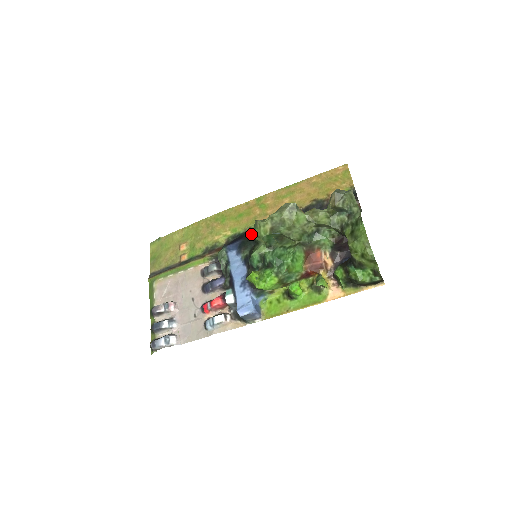
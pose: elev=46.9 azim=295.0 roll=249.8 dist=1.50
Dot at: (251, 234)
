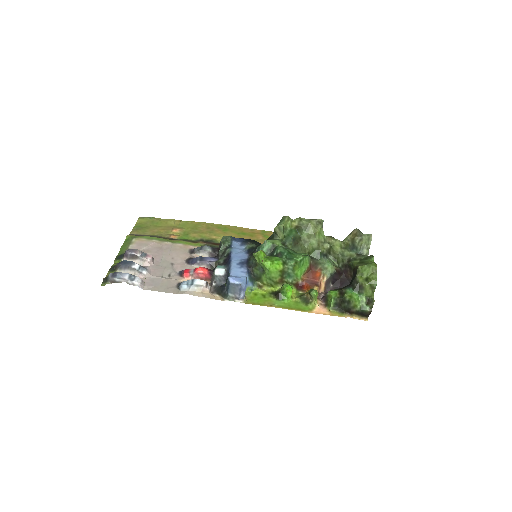
Dot at: occluded
